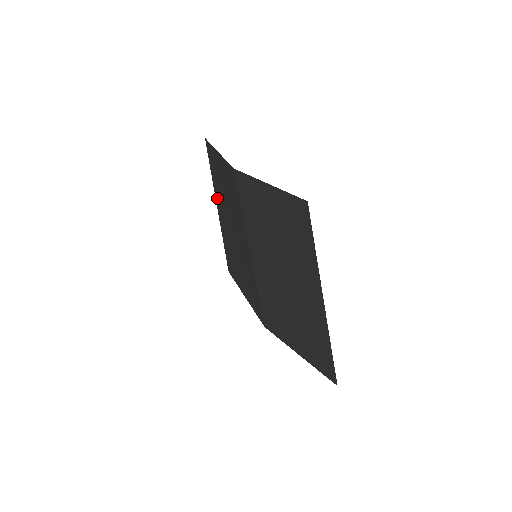
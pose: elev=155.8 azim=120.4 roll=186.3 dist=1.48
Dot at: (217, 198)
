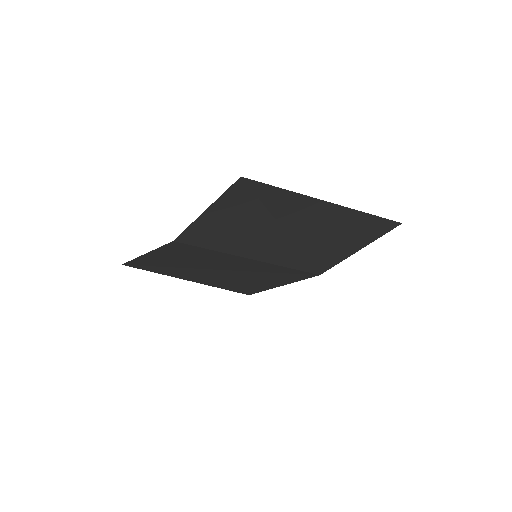
Dot at: (181, 277)
